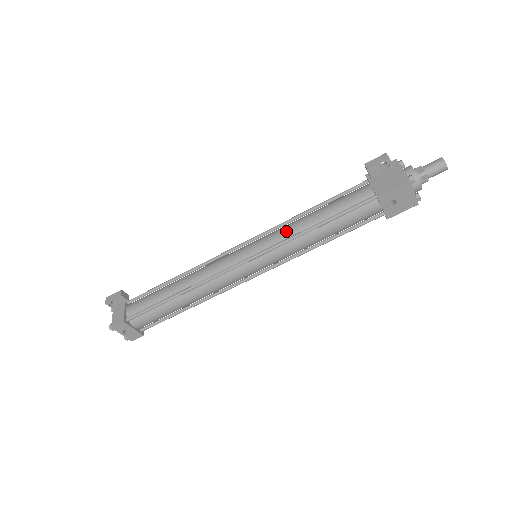
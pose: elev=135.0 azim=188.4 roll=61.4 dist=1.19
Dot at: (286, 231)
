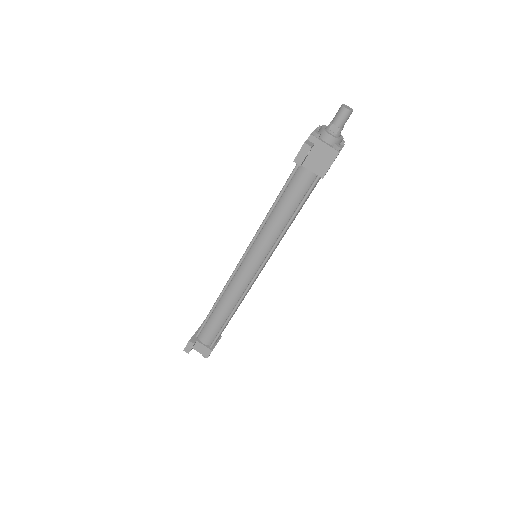
Dot at: (270, 237)
